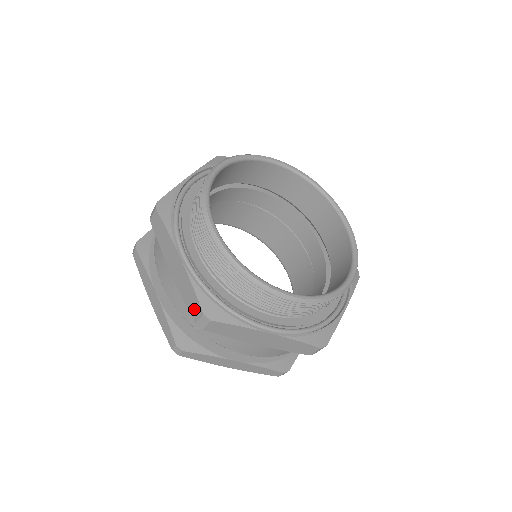
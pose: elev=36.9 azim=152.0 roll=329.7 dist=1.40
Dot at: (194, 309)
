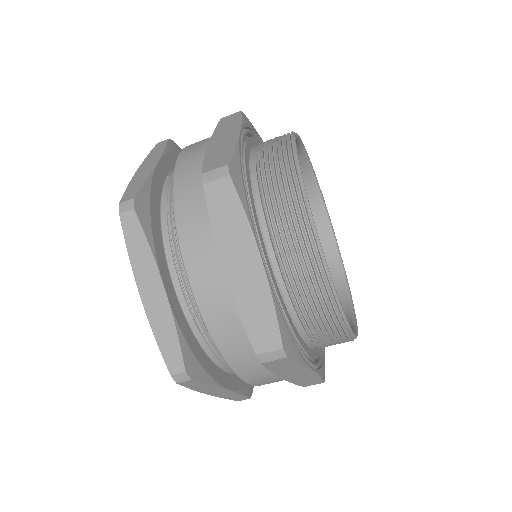
Dot at: (263, 337)
